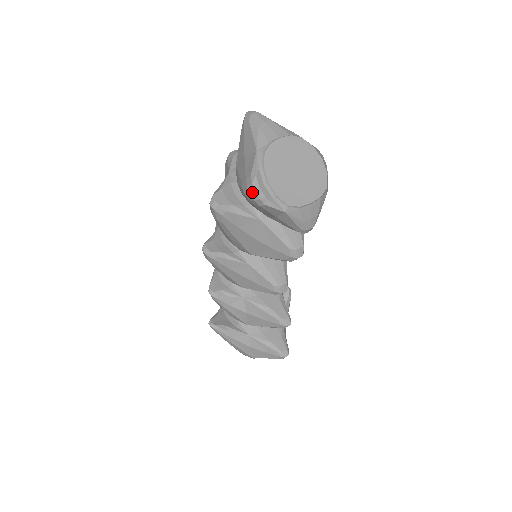
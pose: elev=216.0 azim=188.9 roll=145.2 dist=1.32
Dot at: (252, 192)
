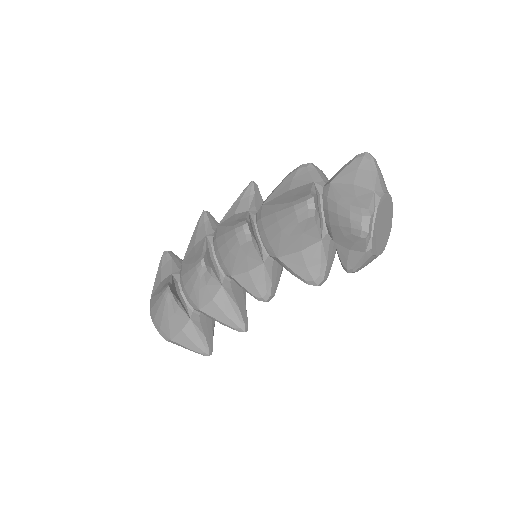
Dot at: (366, 223)
